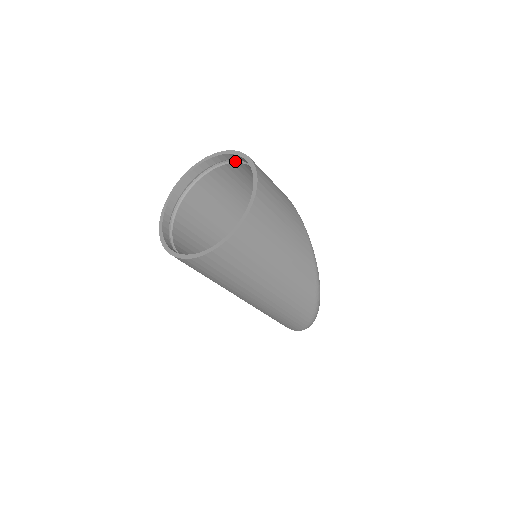
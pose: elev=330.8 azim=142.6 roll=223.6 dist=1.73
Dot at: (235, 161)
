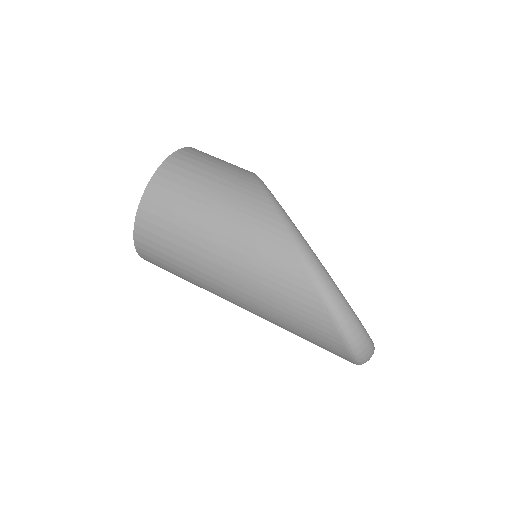
Dot at: occluded
